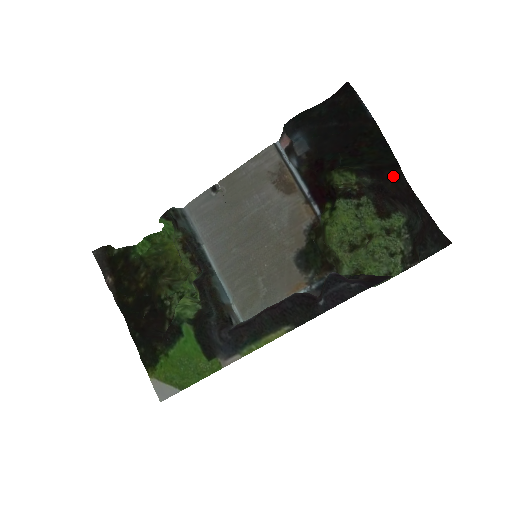
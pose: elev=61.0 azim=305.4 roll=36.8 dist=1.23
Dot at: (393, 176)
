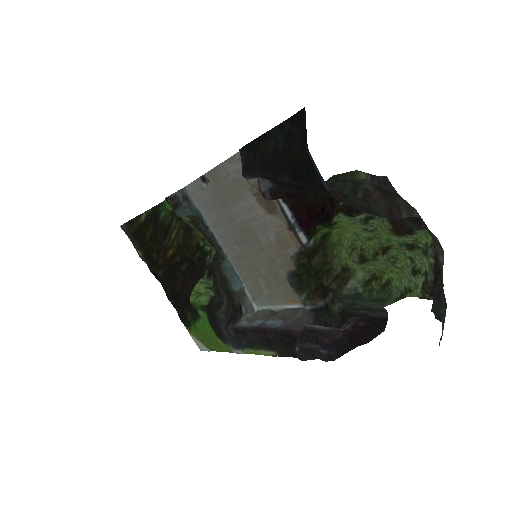
Dot at: (407, 202)
